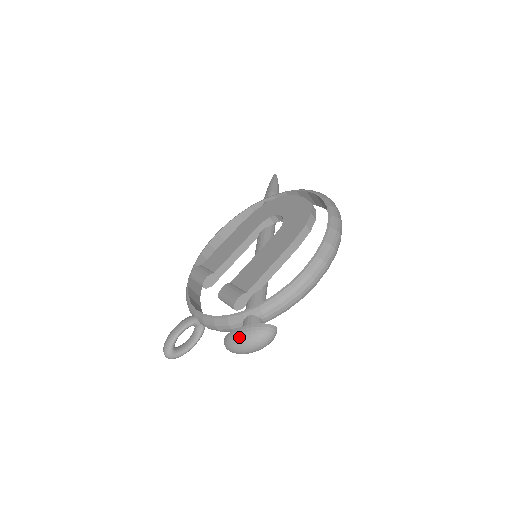
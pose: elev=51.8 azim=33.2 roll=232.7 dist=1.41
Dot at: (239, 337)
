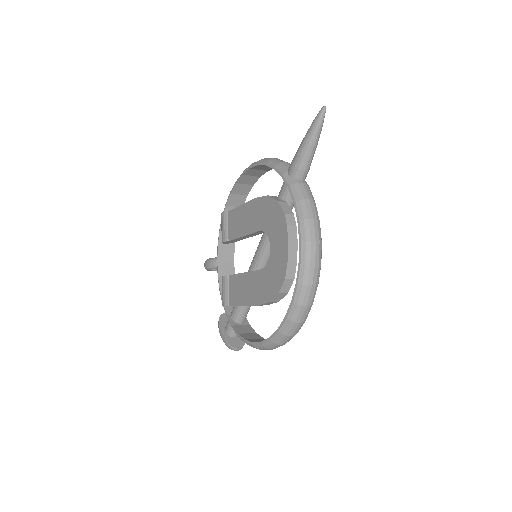
Dot at: (220, 335)
